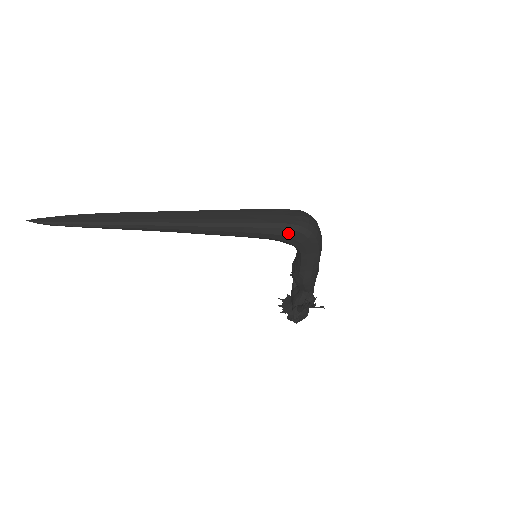
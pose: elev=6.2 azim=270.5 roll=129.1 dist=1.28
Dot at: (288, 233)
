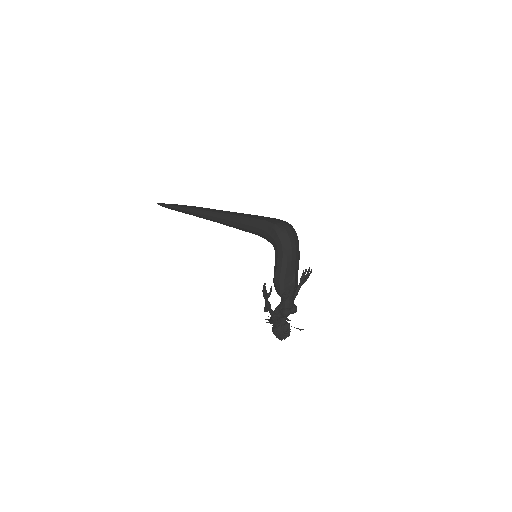
Dot at: (267, 229)
